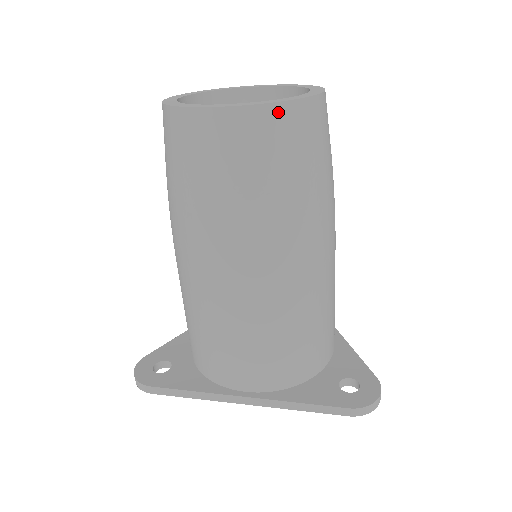
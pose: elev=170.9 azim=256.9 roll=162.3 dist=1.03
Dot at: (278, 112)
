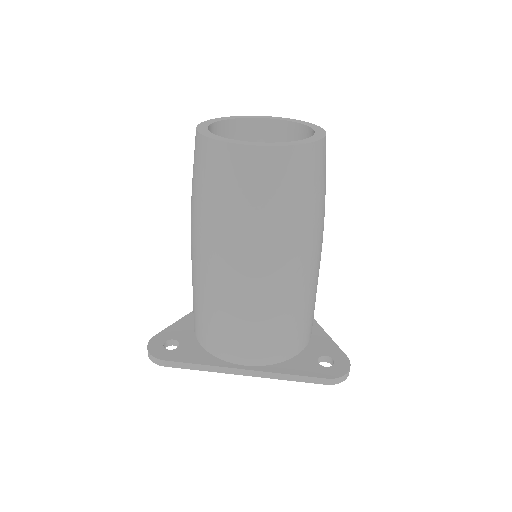
Dot at: (296, 152)
